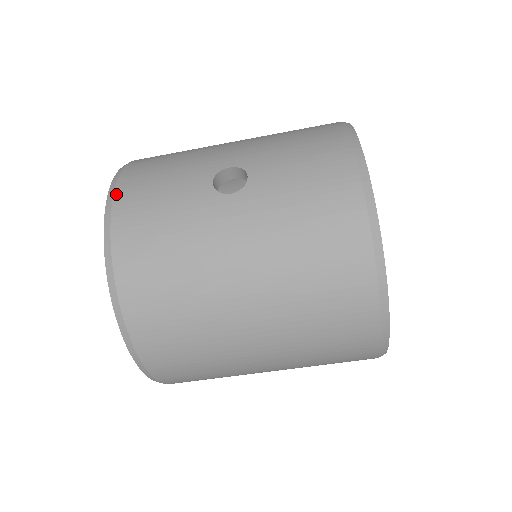
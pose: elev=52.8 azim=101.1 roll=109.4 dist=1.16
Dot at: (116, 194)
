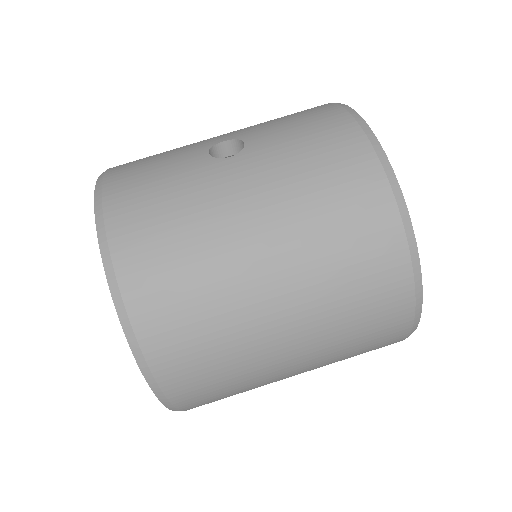
Dot at: (105, 180)
